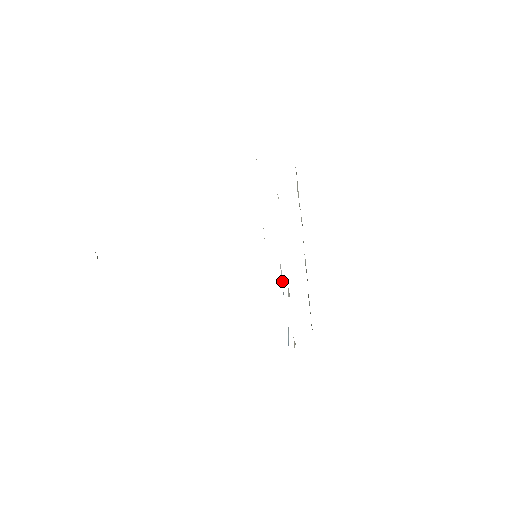
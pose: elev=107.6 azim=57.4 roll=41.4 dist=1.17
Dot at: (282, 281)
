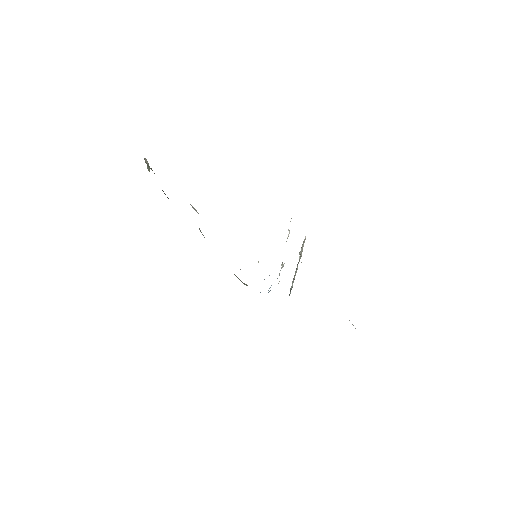
Dot at: occluded
